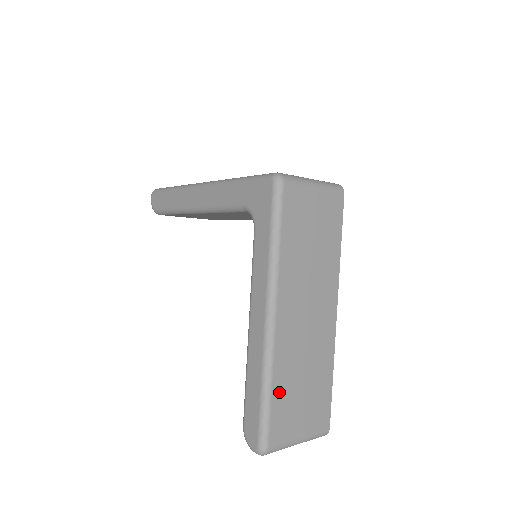
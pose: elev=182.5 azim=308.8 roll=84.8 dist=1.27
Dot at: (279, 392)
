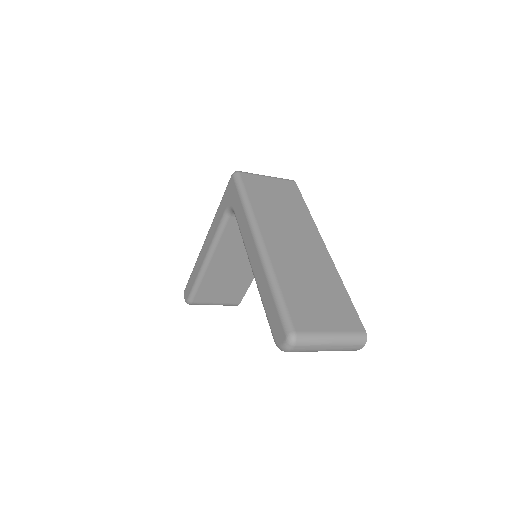
Dot at: (289, 290)
